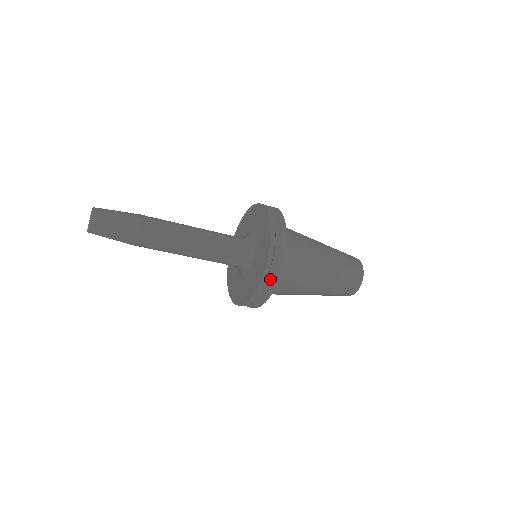
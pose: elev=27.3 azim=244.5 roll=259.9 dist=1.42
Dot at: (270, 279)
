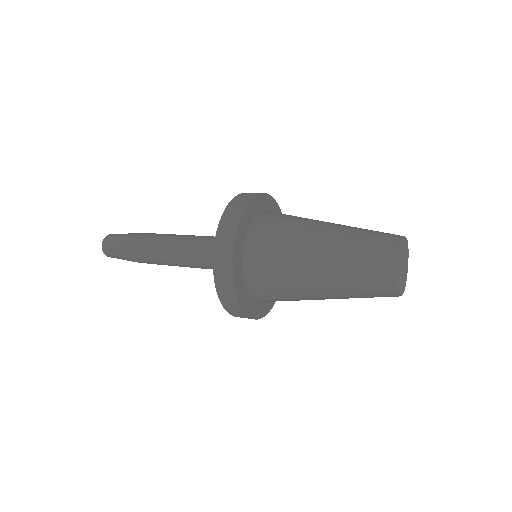
Dot at: occluded
